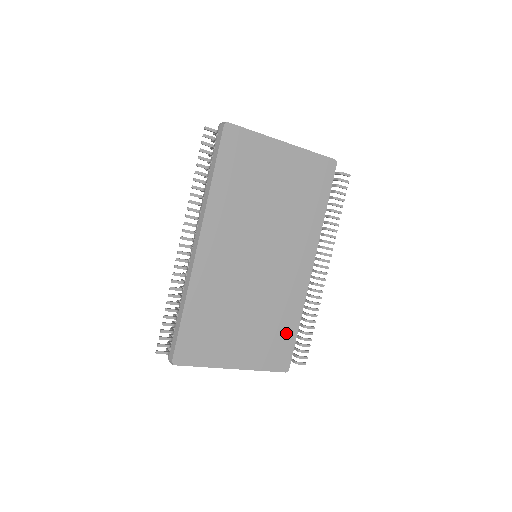
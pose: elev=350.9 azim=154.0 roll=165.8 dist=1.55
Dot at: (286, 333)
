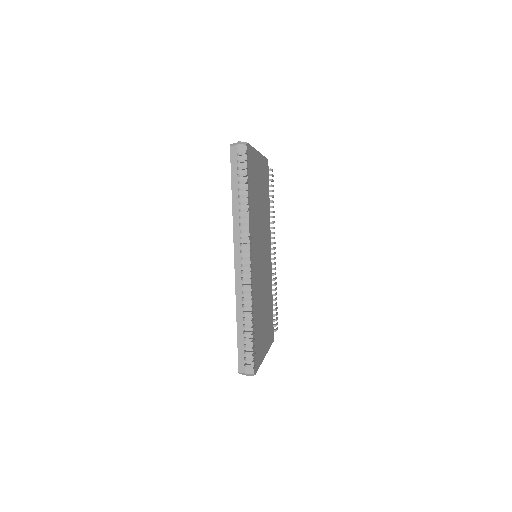
Dot at: (271, 311)
